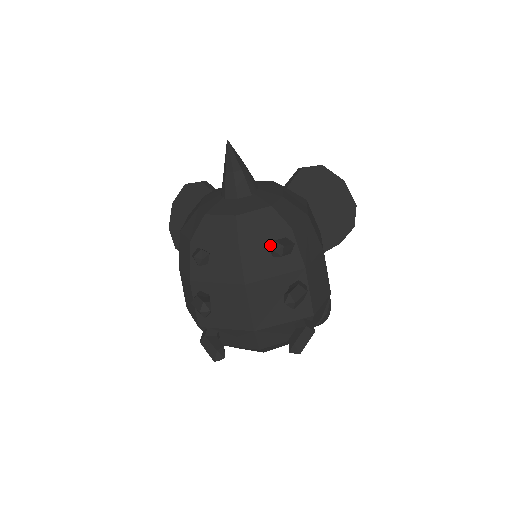
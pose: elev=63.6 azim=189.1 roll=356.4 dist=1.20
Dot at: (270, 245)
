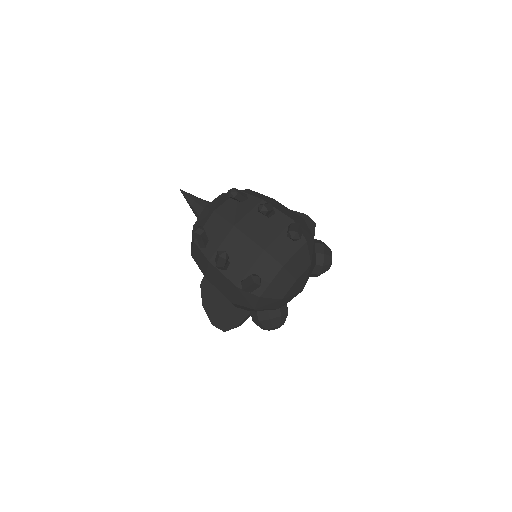
Dot at: (228, 194)
